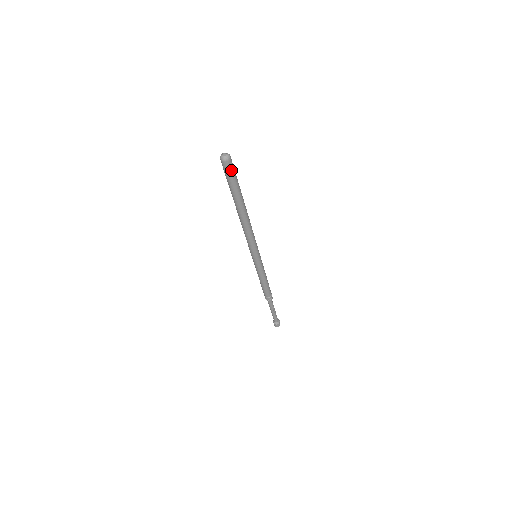
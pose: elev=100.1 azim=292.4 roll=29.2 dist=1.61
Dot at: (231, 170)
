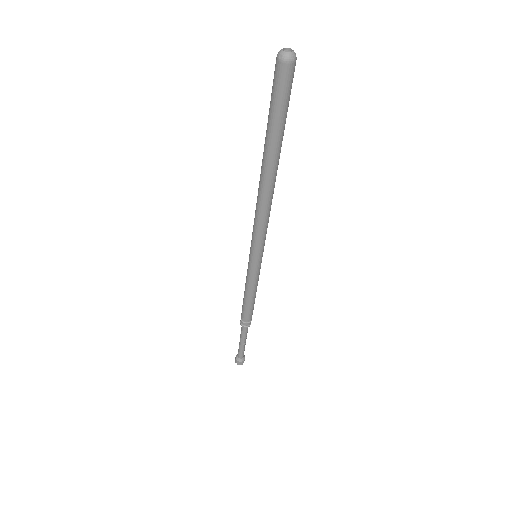
Dot at: (289, 85)
